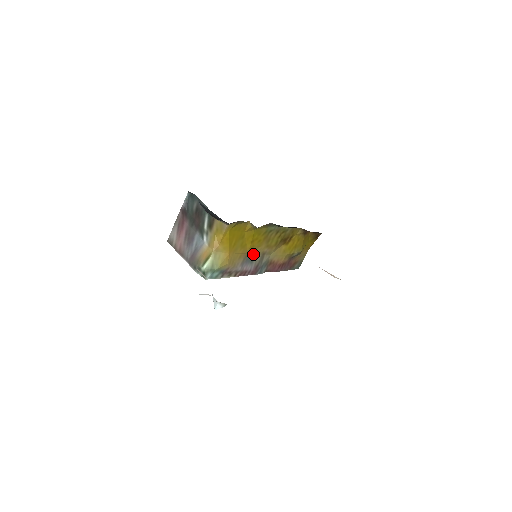
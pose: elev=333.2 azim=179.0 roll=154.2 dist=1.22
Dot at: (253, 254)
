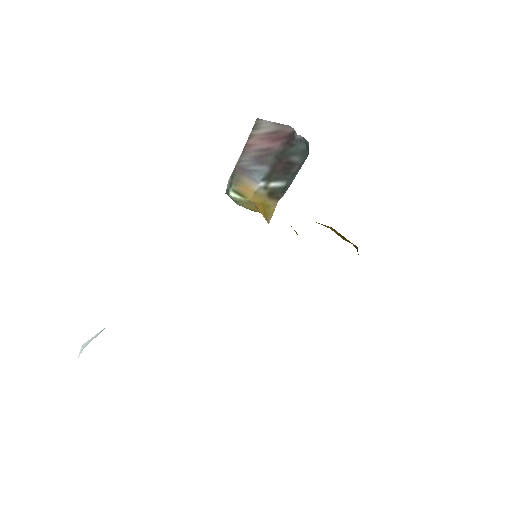
Dot at: occluded
